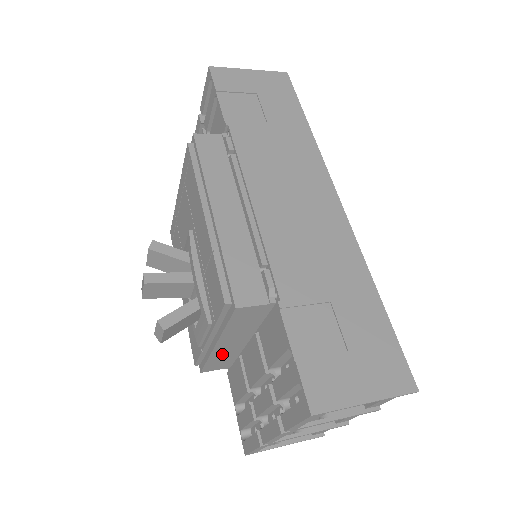
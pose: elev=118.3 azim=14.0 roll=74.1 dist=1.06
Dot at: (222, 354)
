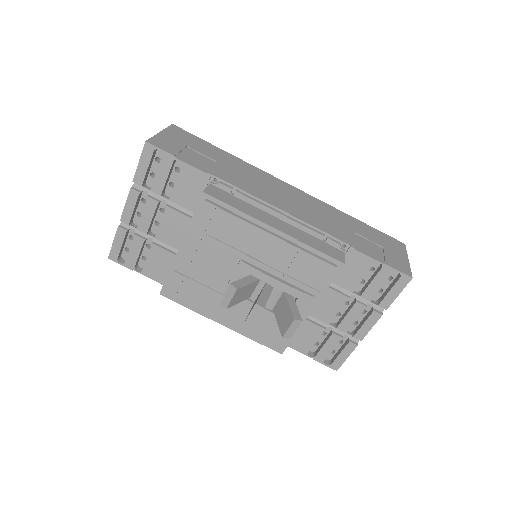
Dot at: occluded
